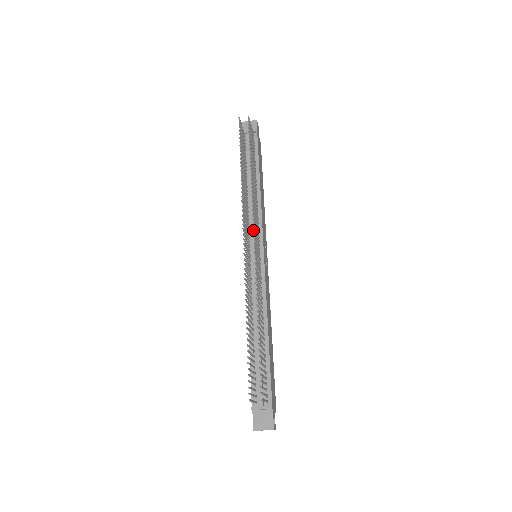
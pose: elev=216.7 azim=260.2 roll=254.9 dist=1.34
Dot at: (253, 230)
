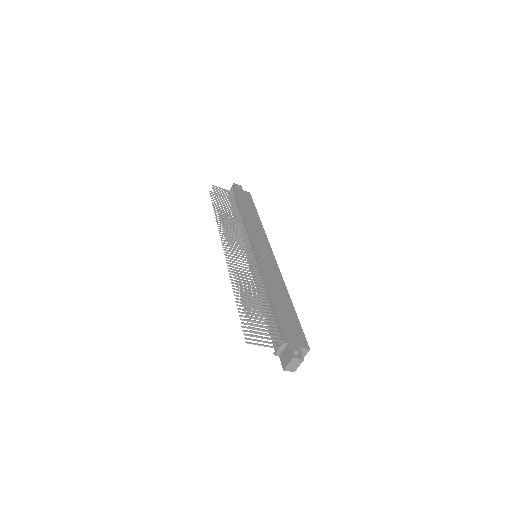
Dot at: (245, 242)
